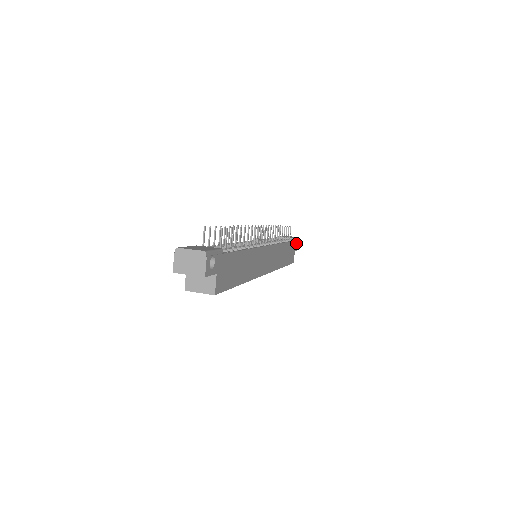
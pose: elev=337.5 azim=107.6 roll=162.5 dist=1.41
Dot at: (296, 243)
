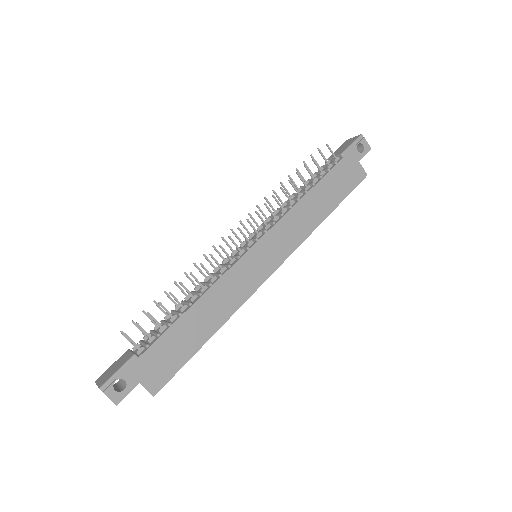
Dot at: (356, 150)
